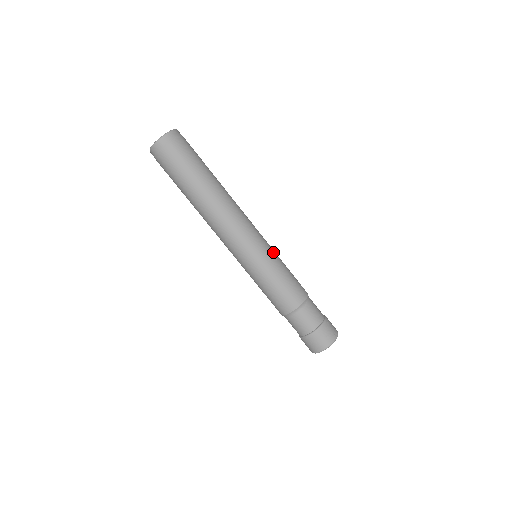
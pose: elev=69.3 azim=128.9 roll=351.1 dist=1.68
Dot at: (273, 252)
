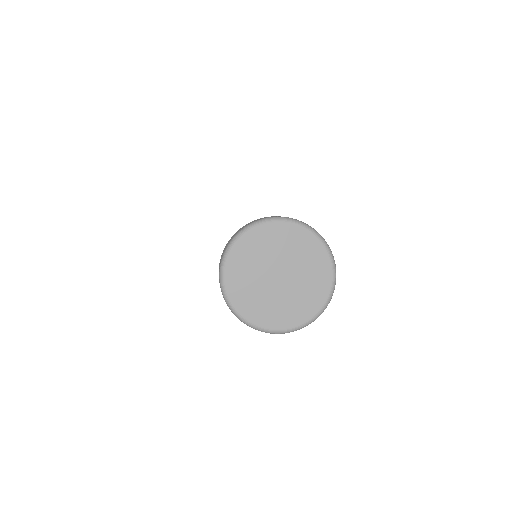
Dot at: occluded
